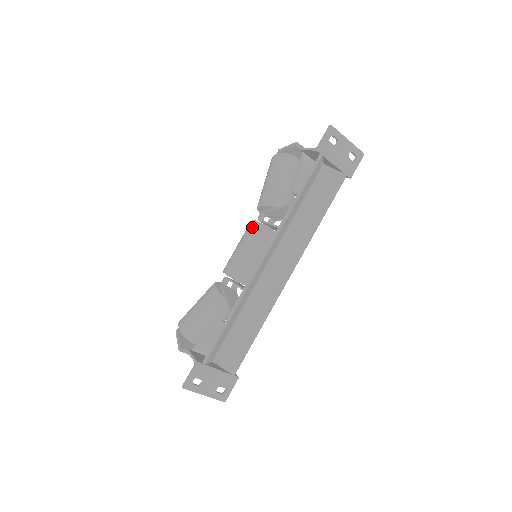
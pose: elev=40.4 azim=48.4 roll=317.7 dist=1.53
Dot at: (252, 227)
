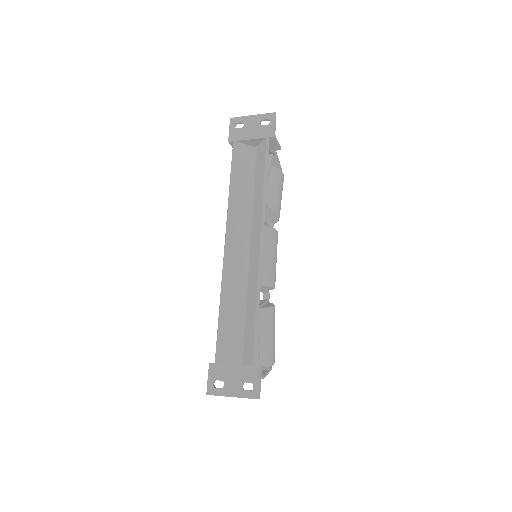
Dot at: occluded
